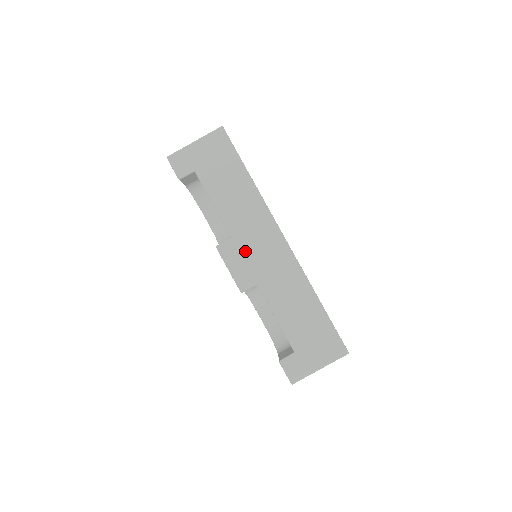
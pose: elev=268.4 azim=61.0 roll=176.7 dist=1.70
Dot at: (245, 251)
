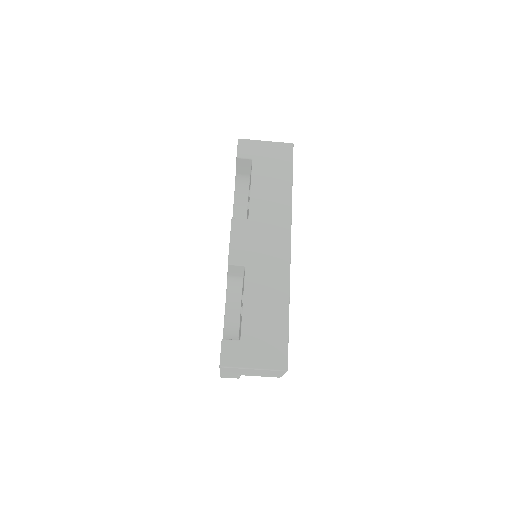
Dot at: (253, 235)
